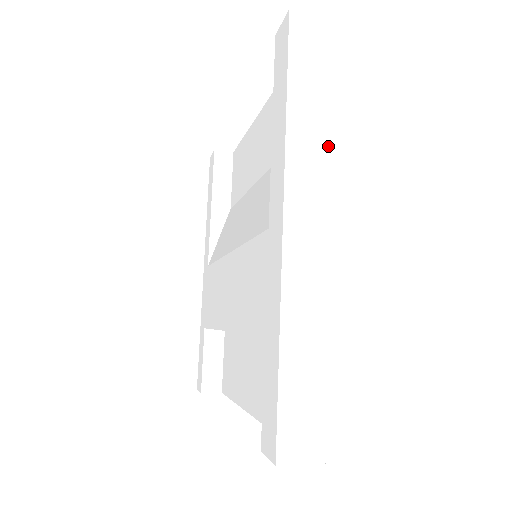
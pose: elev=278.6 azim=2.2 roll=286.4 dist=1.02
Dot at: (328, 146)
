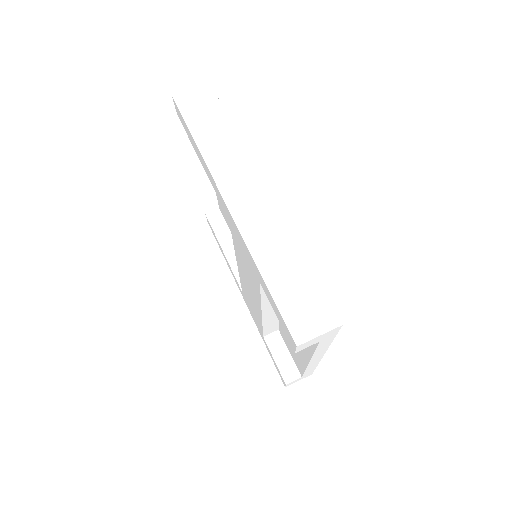
Dot at: (233, 151)
